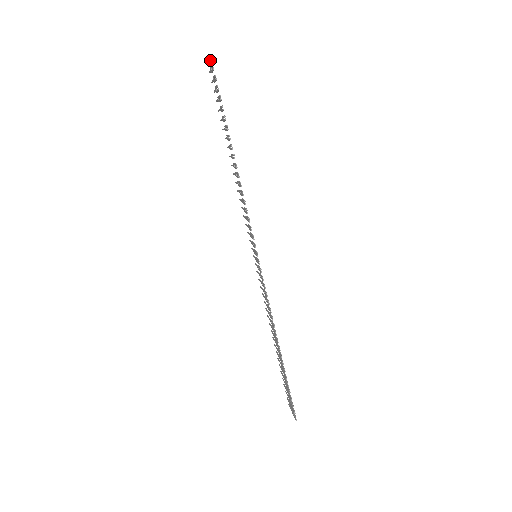
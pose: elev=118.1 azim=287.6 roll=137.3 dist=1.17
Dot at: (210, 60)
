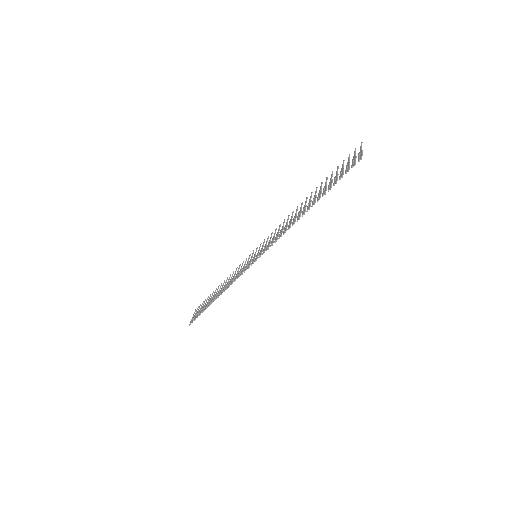
Dot at: (358, 159)
